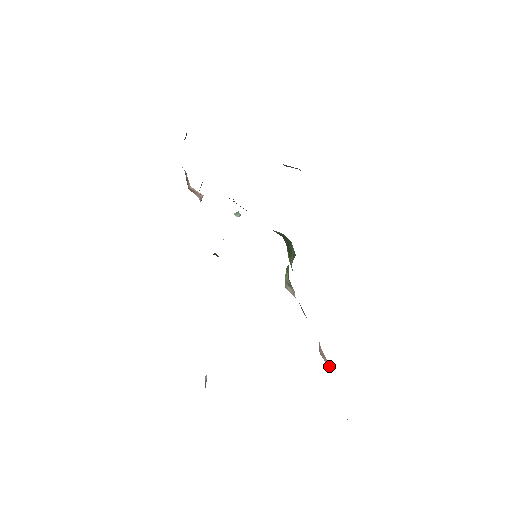
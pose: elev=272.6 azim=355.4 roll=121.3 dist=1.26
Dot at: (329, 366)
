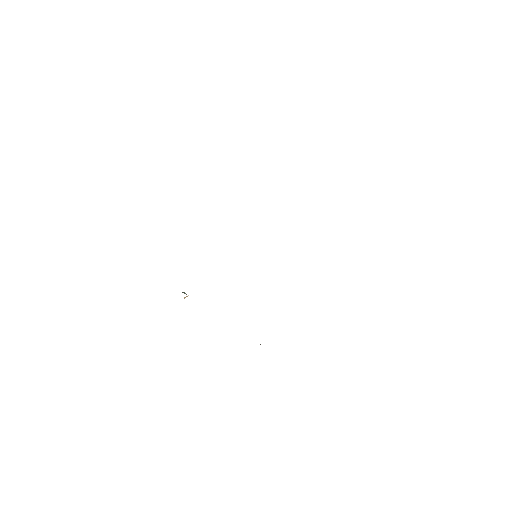
Dot at: occluded
